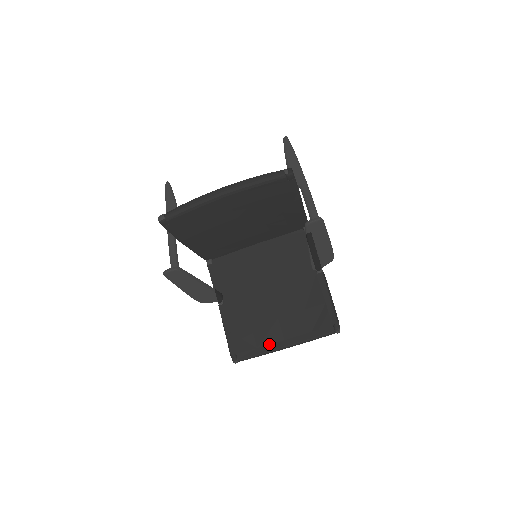
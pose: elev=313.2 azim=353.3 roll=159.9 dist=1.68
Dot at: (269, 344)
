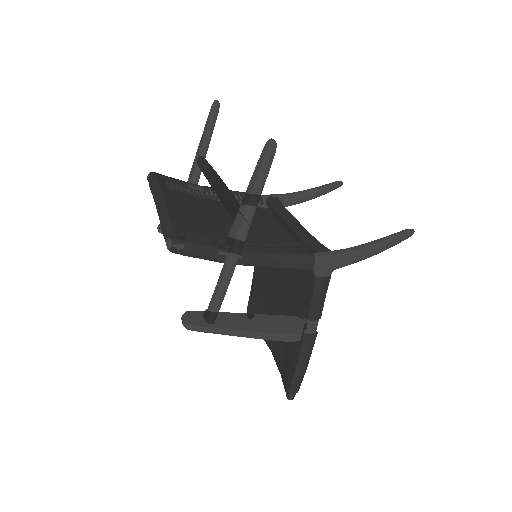
Dot at: occluded
